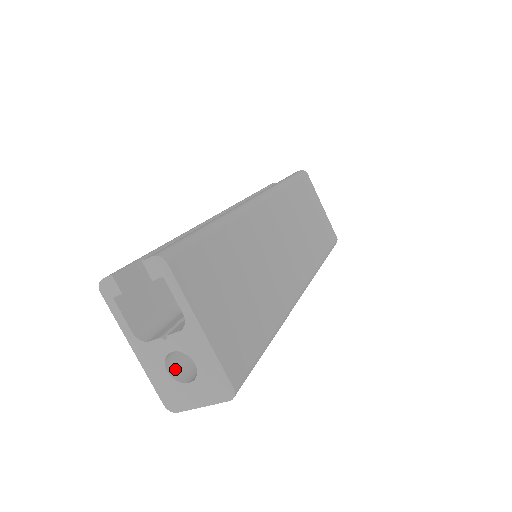
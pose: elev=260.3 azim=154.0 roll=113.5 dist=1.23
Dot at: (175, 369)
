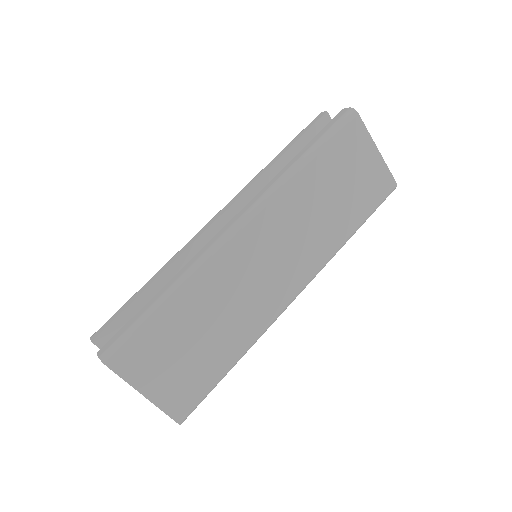
Dot at: occluded
